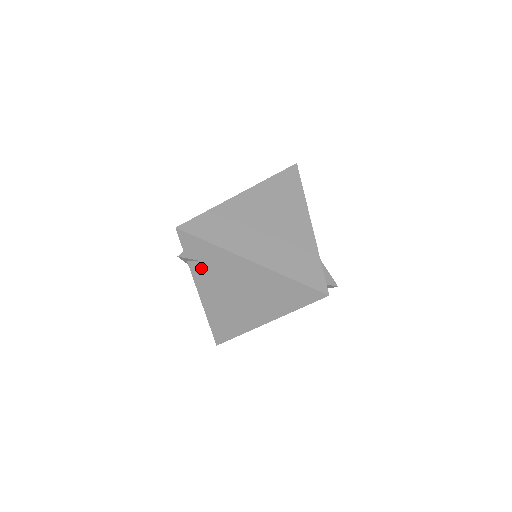
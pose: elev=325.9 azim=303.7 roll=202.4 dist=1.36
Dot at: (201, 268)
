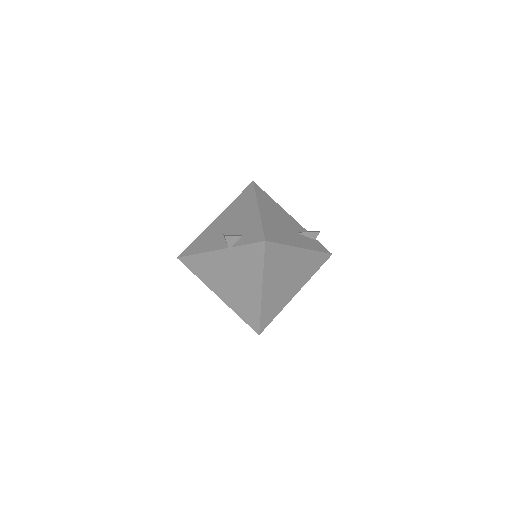
Dot at: occluded
